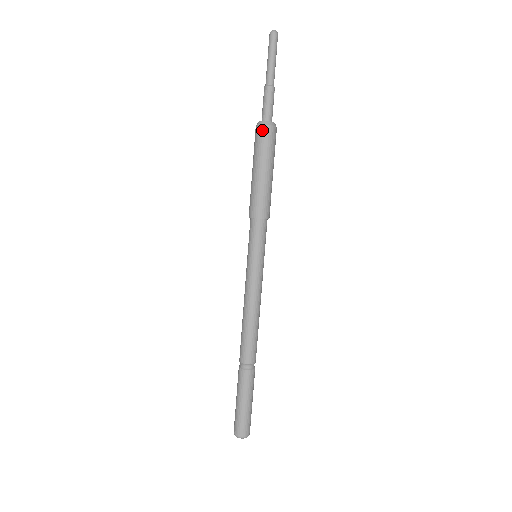
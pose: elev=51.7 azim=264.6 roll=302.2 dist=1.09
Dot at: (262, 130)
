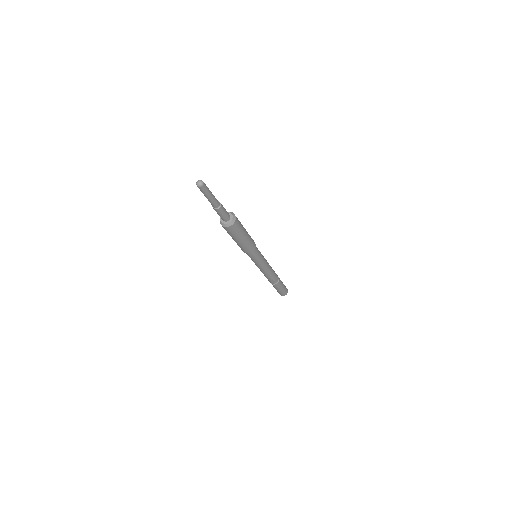
Dot at: (225, 228)
